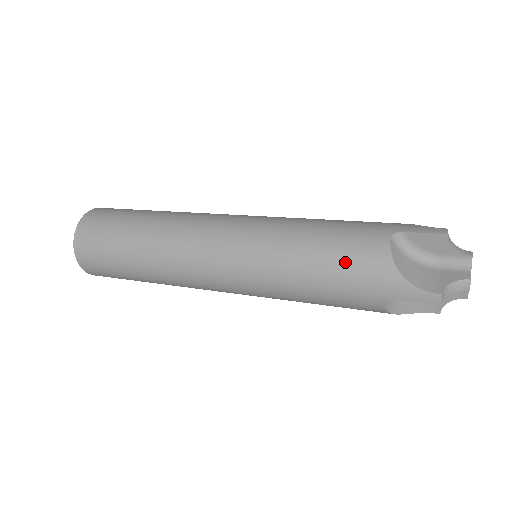
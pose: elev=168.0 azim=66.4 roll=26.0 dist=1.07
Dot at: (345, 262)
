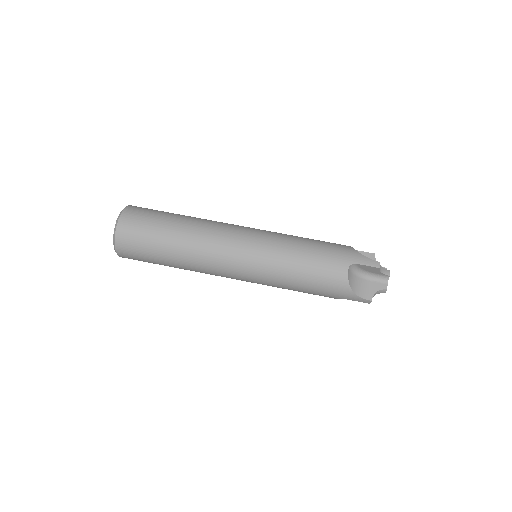
Dot at: occluded
